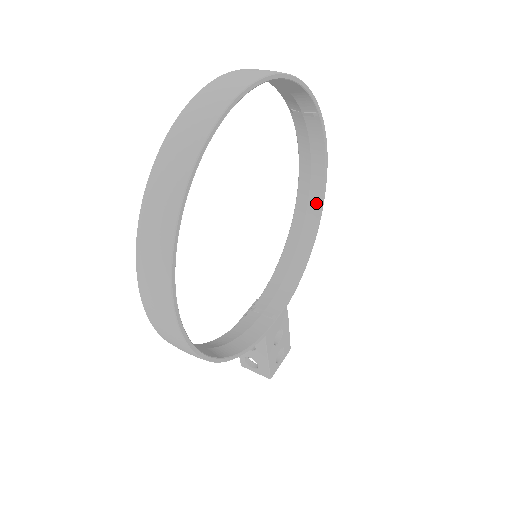
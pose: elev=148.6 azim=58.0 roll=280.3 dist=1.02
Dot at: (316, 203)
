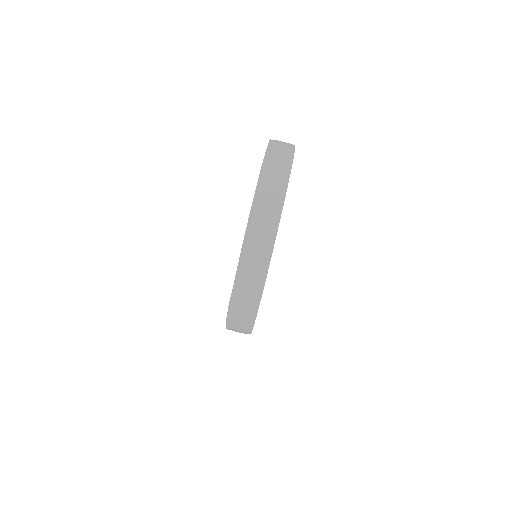
Dot at: occluded
